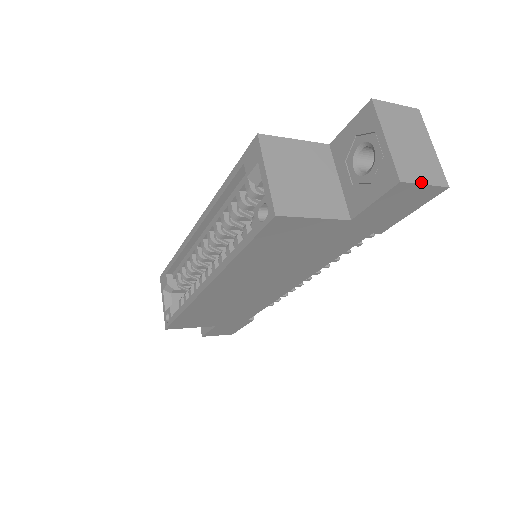
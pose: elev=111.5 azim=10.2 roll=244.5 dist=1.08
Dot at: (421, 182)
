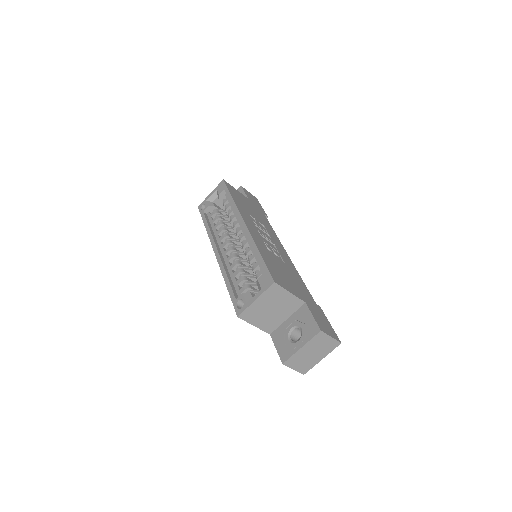
Dot at: (293, 368)
